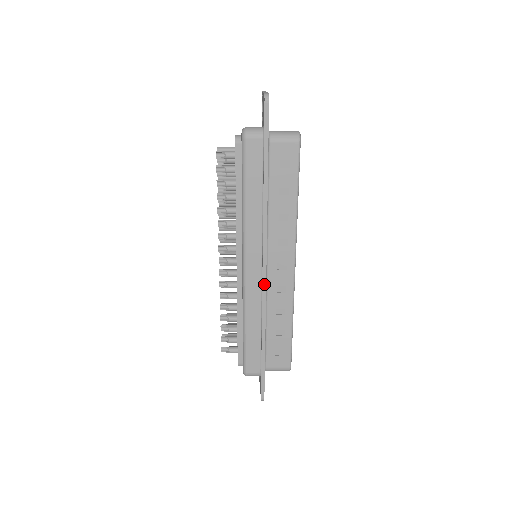
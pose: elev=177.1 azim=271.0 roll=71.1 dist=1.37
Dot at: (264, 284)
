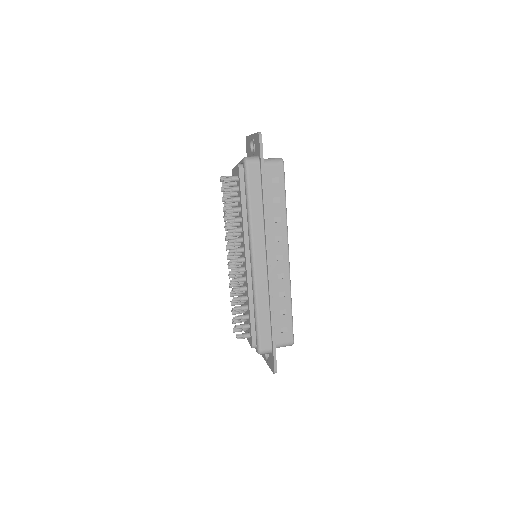
Dot at: (269, 272)
